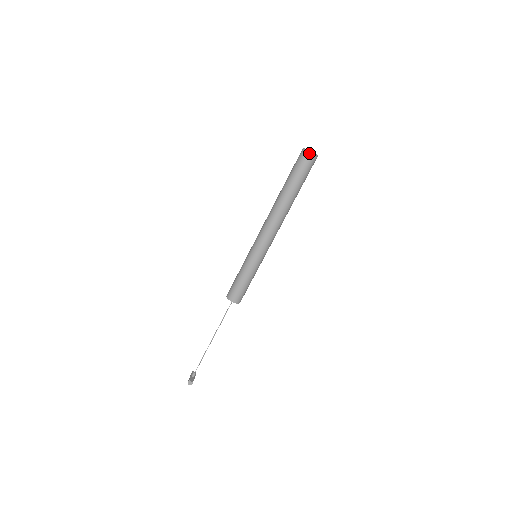
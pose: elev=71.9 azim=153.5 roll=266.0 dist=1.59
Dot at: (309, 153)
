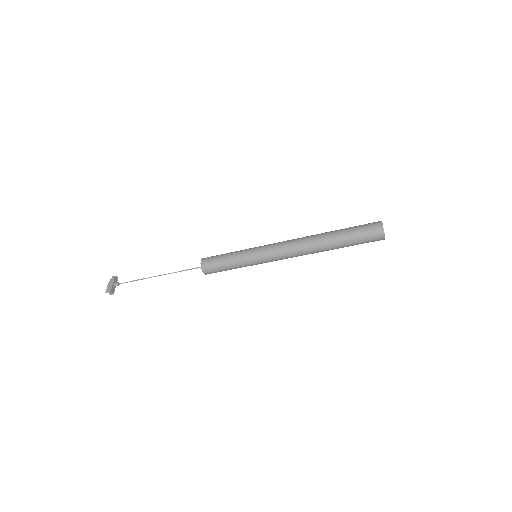
Dot at: (382, 237)
